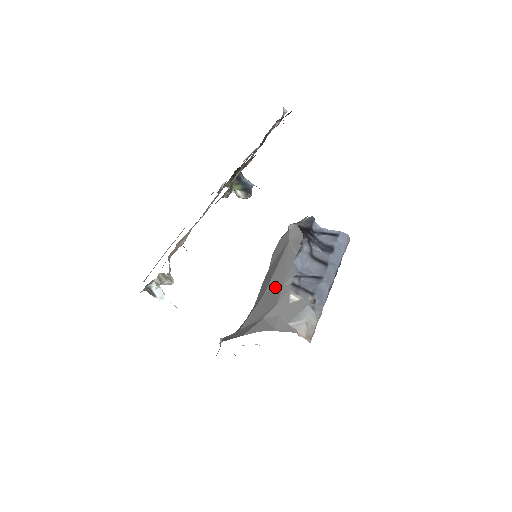
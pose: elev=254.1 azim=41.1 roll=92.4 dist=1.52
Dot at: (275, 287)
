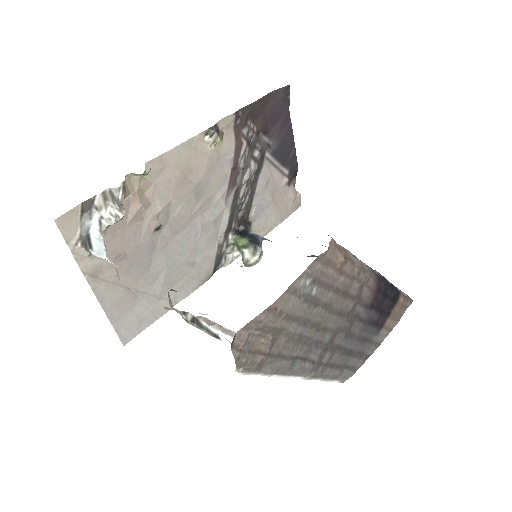
Dot at: occluded
